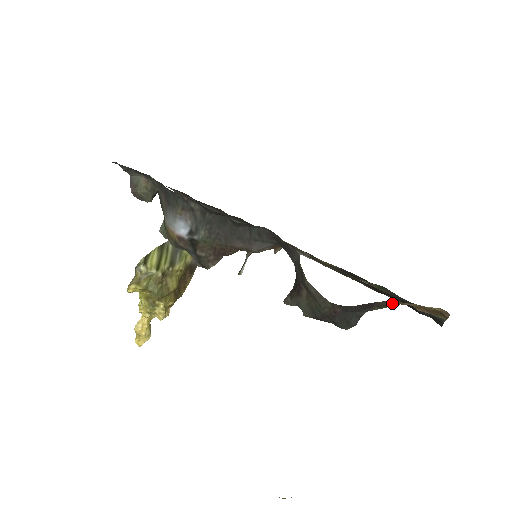
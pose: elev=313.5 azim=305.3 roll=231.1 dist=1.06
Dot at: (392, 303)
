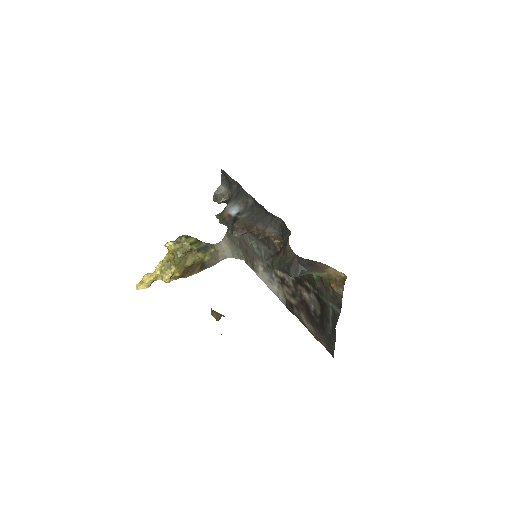
Dot at: (323, 267)
